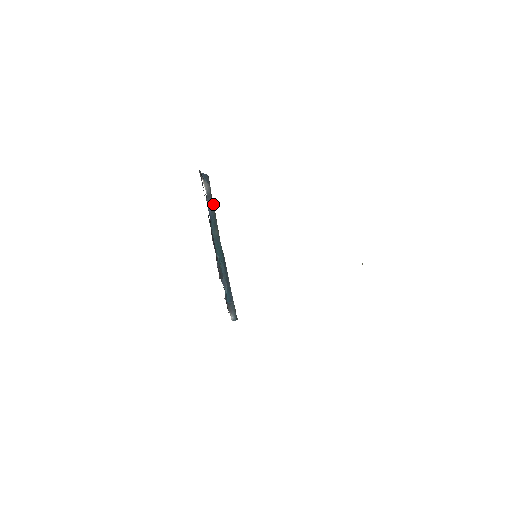
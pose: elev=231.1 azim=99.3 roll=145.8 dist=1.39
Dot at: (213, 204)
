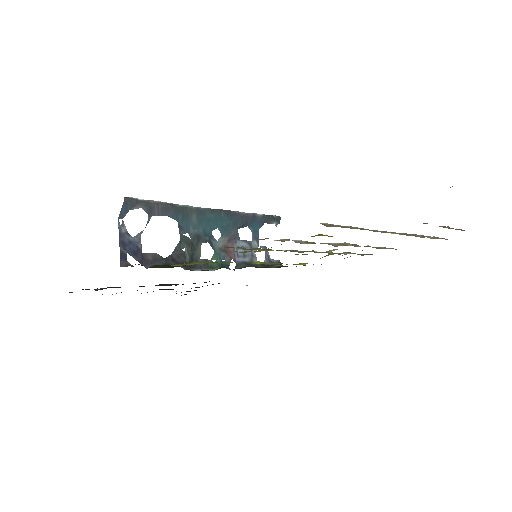
Dot at: (162, 206)
